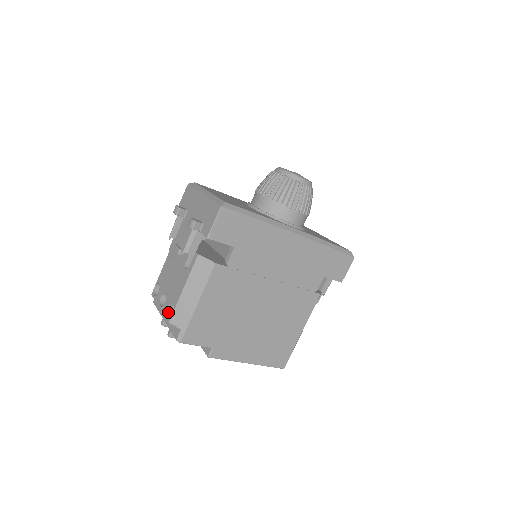
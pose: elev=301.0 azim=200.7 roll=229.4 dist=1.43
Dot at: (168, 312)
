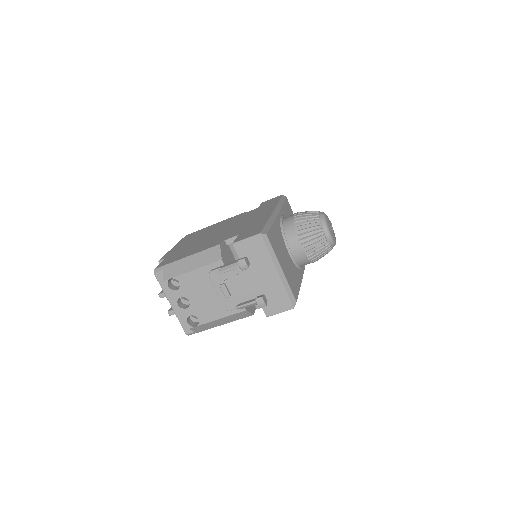
Dot at: (188, 317)
